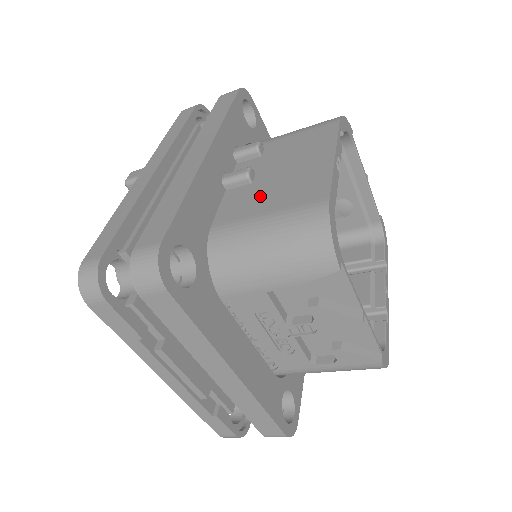
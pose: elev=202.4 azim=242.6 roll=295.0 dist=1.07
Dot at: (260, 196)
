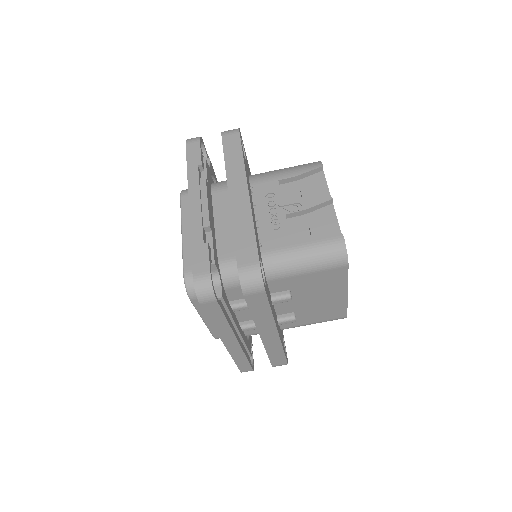
Dot at: occluded
